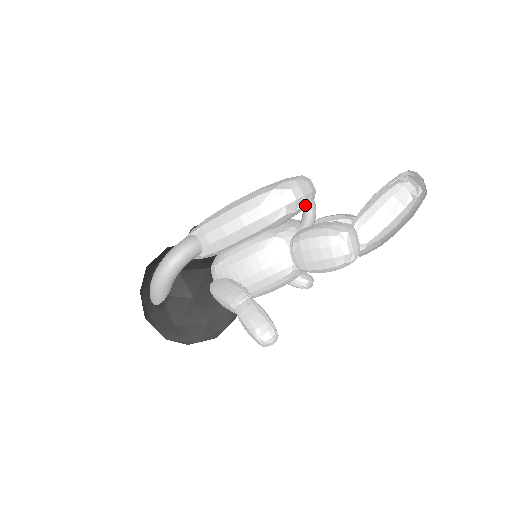
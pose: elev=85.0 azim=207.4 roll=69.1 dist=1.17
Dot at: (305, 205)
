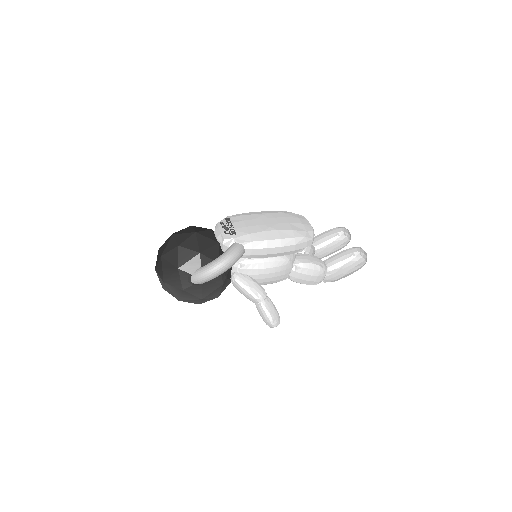
Dot at: occluded
